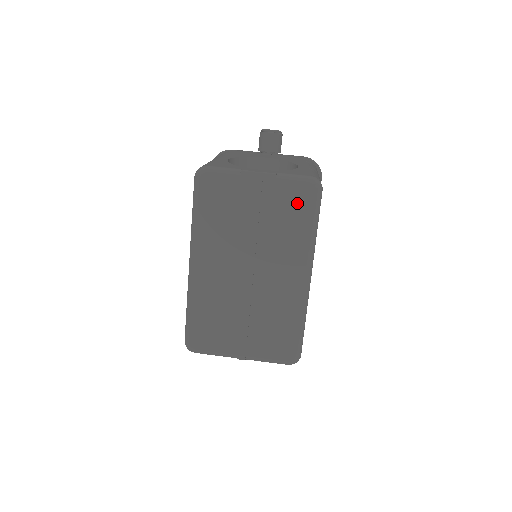
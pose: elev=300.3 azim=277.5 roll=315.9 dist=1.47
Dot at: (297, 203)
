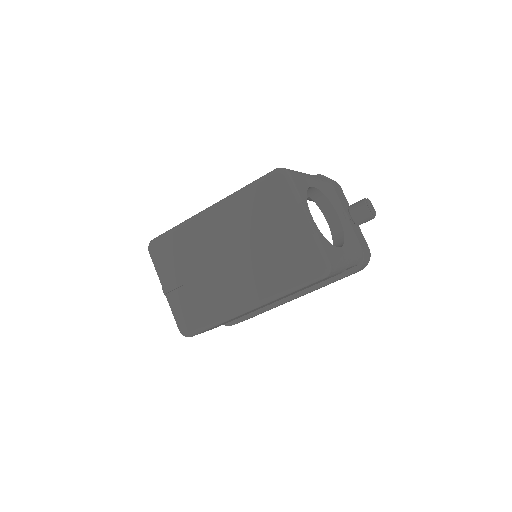
Dot at: (302, 264)
